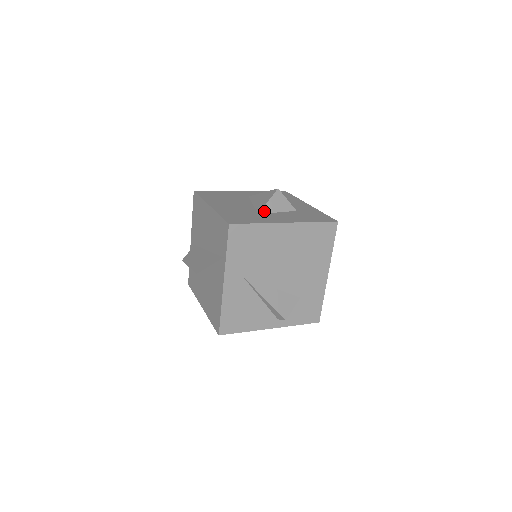
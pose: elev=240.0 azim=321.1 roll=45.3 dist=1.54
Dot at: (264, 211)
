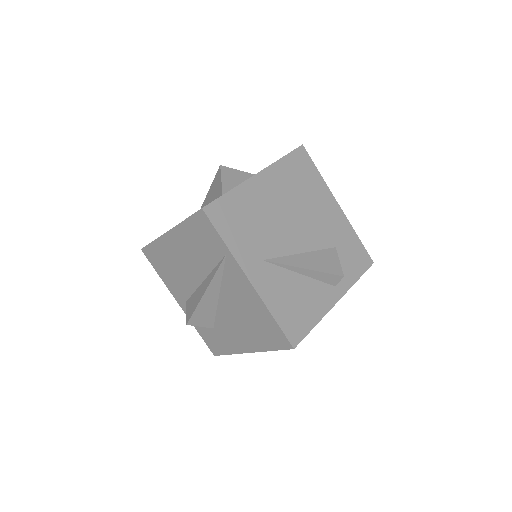
Dot at: (226, 190)
